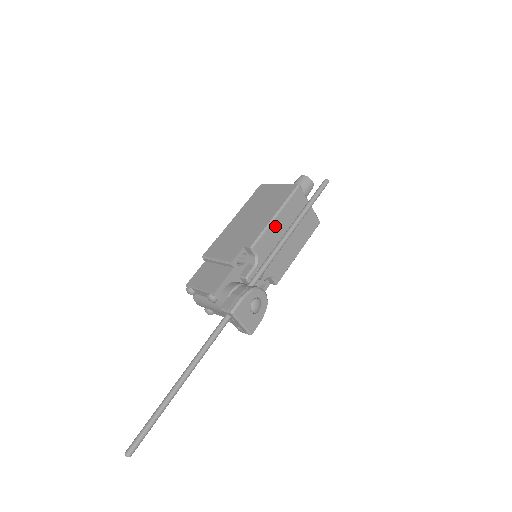
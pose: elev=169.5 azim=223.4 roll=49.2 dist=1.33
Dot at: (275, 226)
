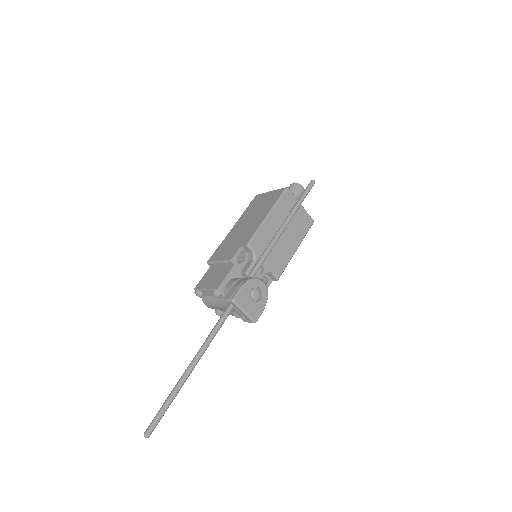
Dot at: (269, 225)
